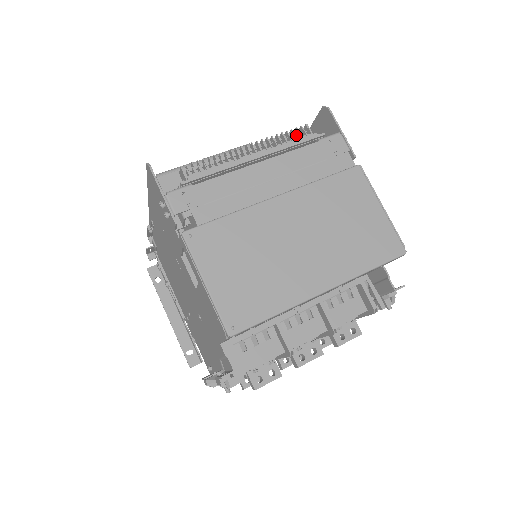
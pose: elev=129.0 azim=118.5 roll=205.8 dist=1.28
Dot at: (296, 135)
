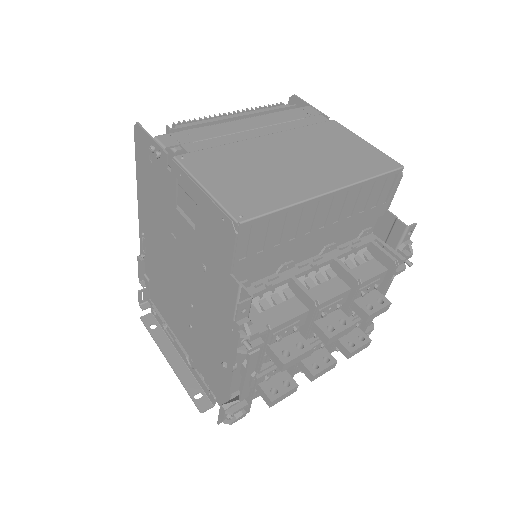
Dot at: occluded
